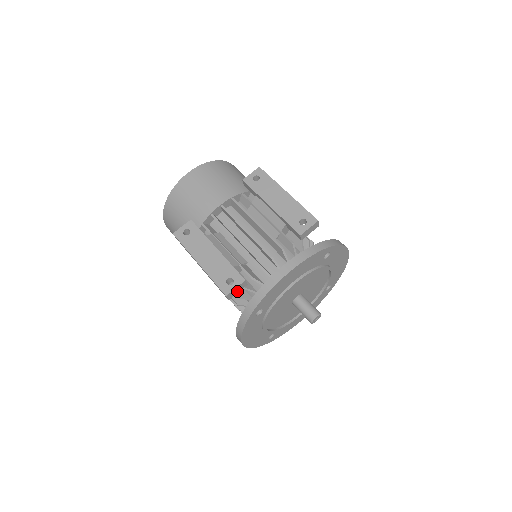
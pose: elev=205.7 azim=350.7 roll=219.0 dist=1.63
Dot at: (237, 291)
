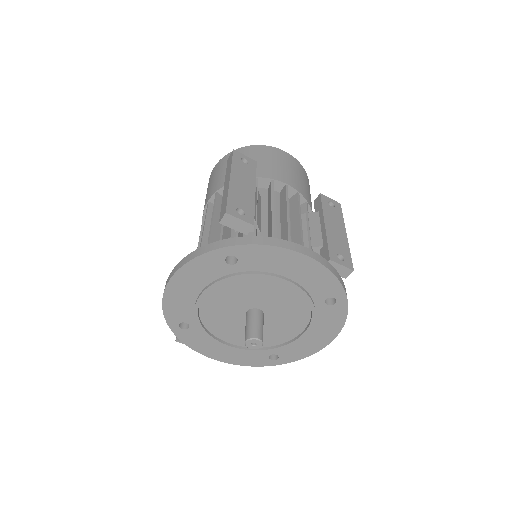
Dot at: (235, 226)
